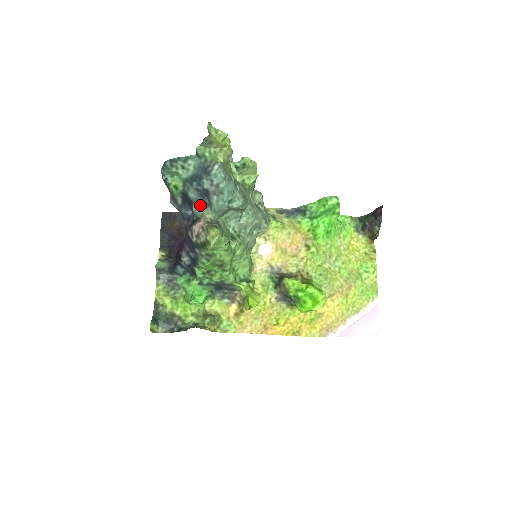
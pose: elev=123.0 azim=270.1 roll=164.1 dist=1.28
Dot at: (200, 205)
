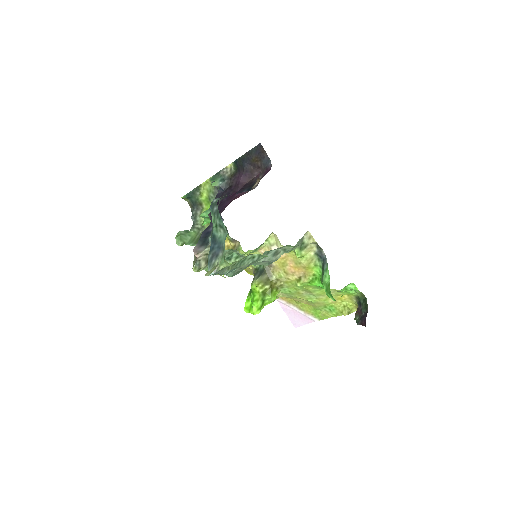
Dot at: occluded
